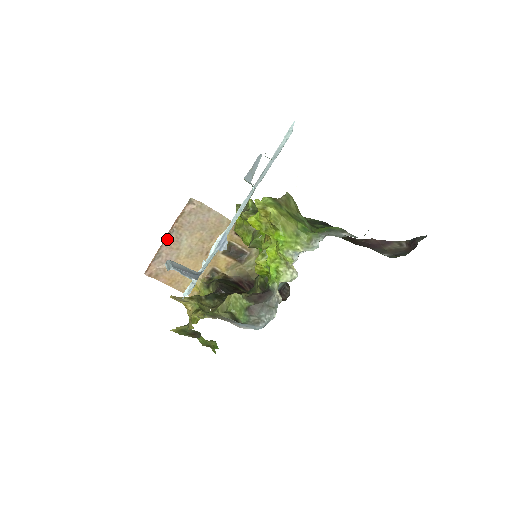
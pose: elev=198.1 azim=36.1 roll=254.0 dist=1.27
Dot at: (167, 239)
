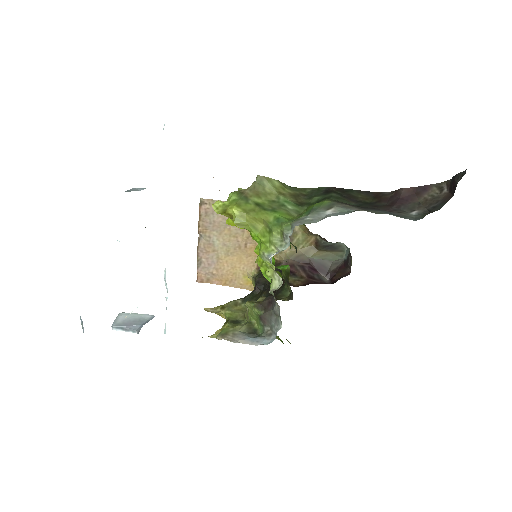
Dot at: (199, 245)
